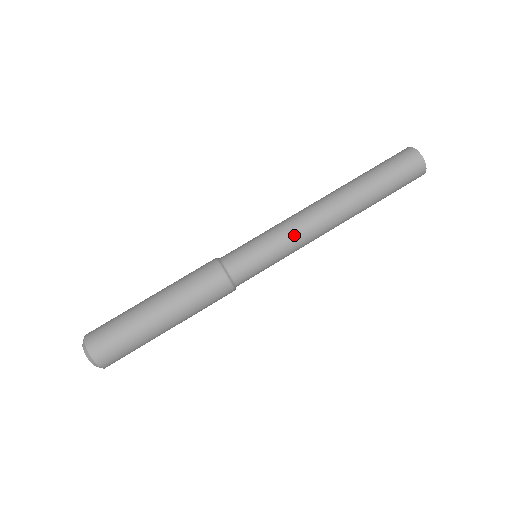
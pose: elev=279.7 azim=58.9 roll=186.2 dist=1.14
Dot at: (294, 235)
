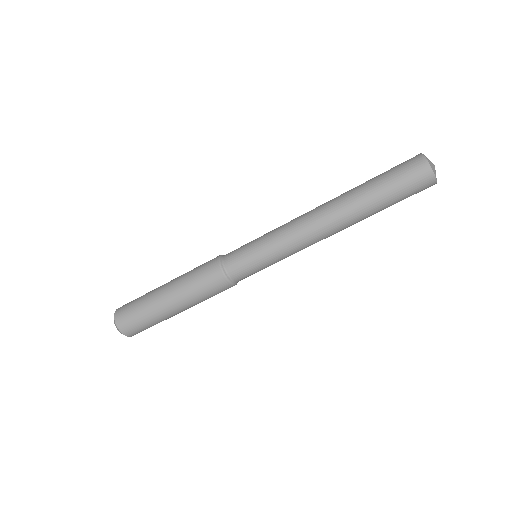
Dot at: occluded
